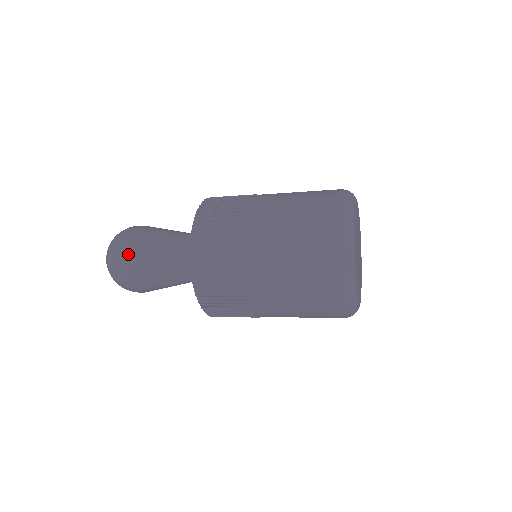
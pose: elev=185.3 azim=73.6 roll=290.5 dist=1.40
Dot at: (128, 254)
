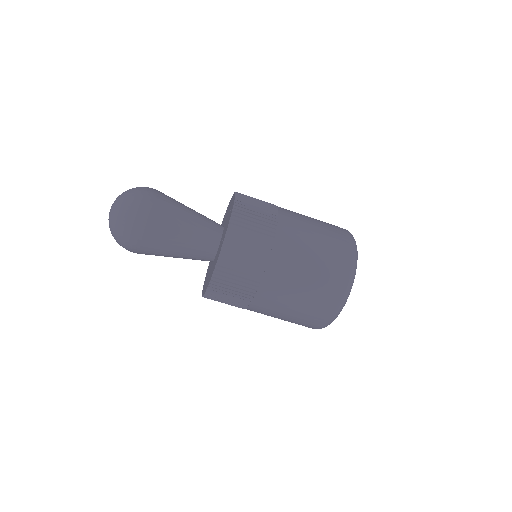
Dot at: (159, 191)
